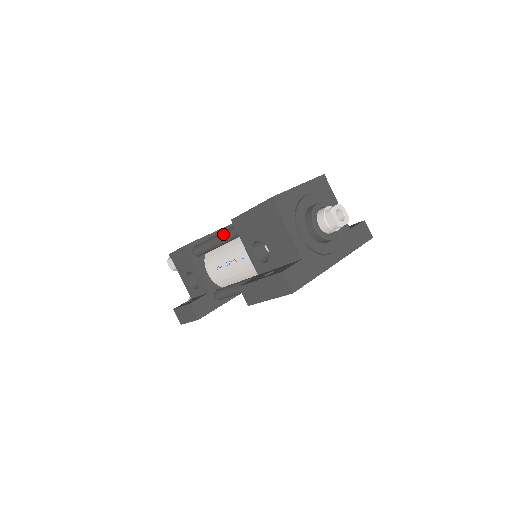
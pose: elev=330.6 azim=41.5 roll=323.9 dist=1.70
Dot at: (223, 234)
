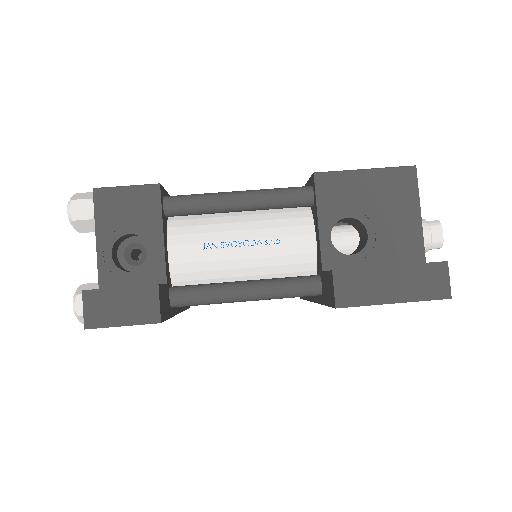
Dot at: (266, 192)
